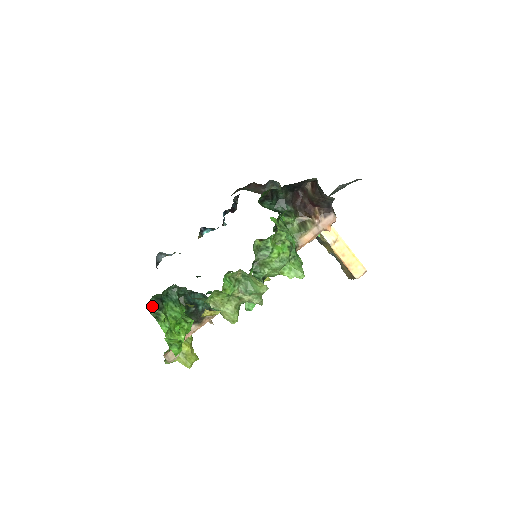
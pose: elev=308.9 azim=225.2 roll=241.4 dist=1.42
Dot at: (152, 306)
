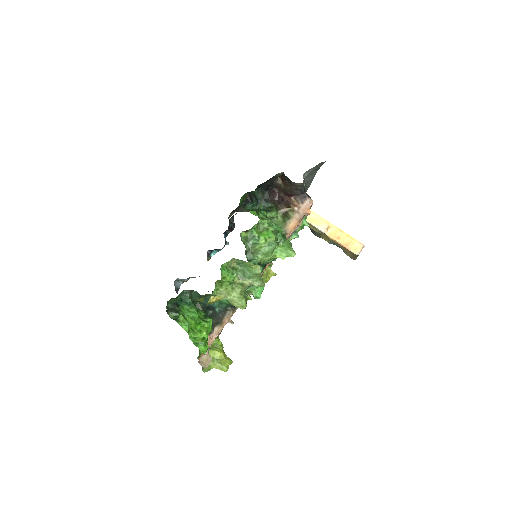
Dot at: (170, 311)
